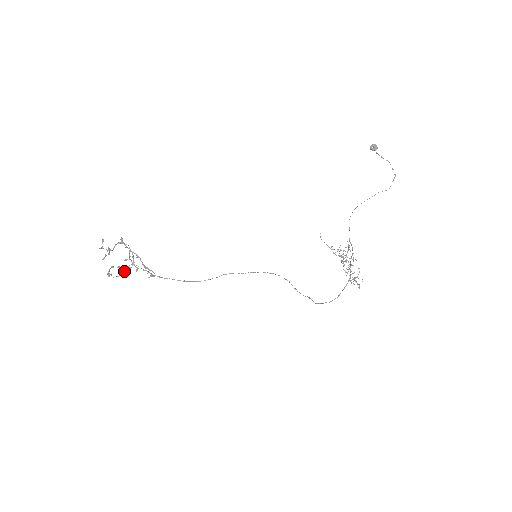
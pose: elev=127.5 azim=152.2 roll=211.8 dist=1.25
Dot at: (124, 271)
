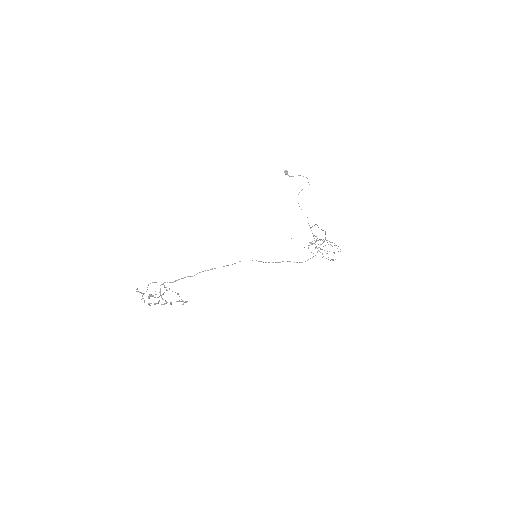
Dot at: (161, 296)
